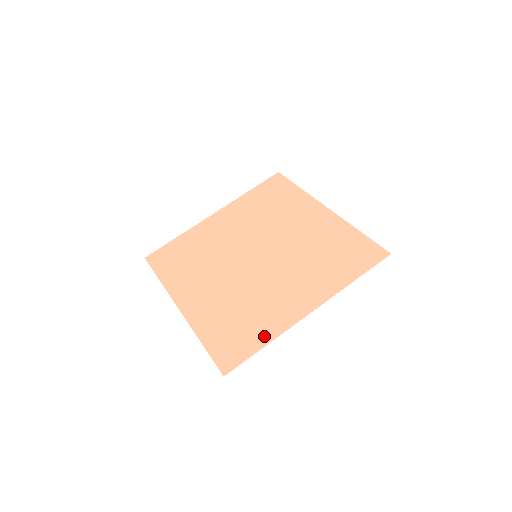
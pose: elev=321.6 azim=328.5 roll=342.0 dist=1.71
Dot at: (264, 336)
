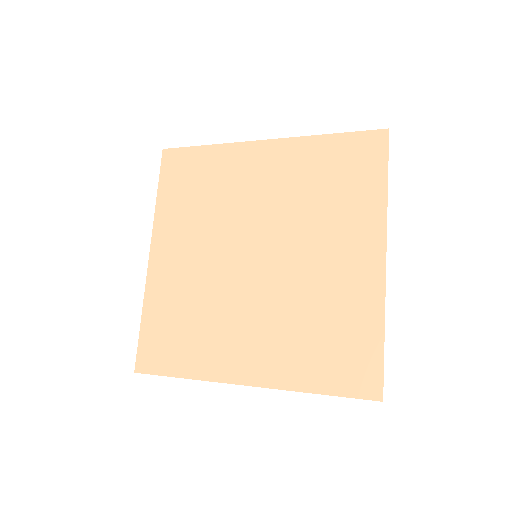
Dot at: (371, 325)
